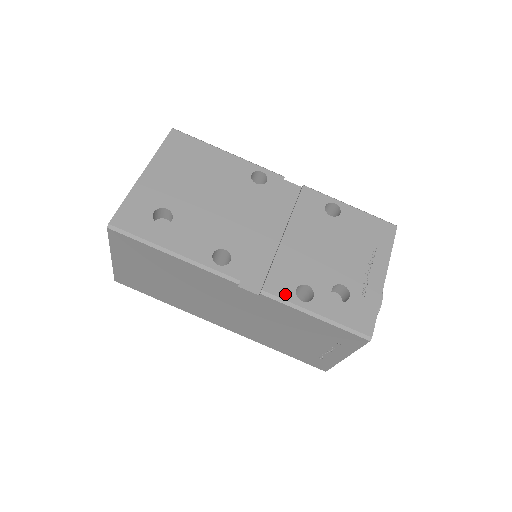
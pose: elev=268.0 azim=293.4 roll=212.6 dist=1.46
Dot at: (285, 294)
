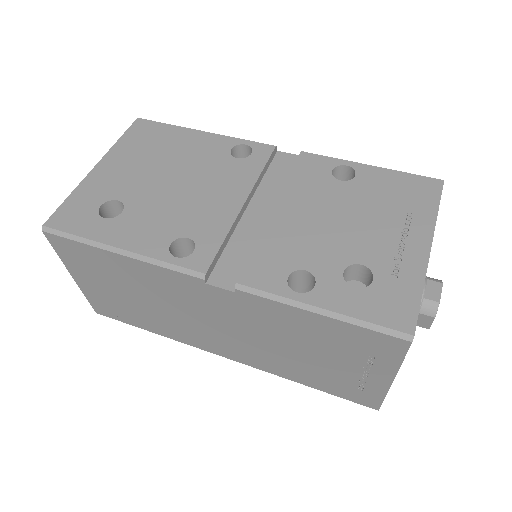
Dot at: (271, 285)
